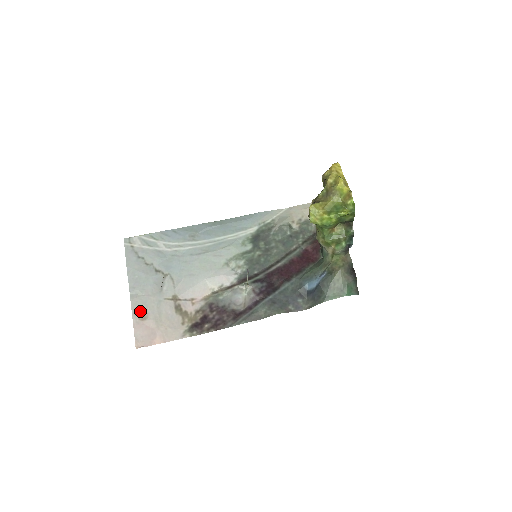
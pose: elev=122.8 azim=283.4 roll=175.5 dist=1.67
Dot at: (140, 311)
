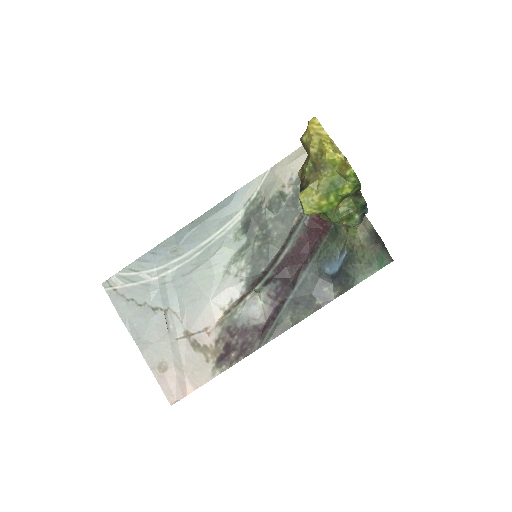
Dot at: (157, 363)
